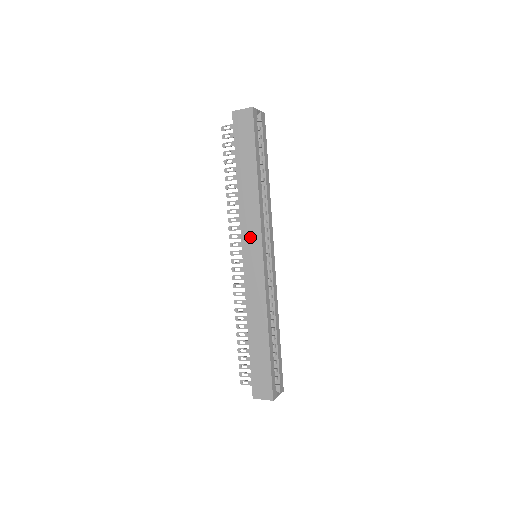
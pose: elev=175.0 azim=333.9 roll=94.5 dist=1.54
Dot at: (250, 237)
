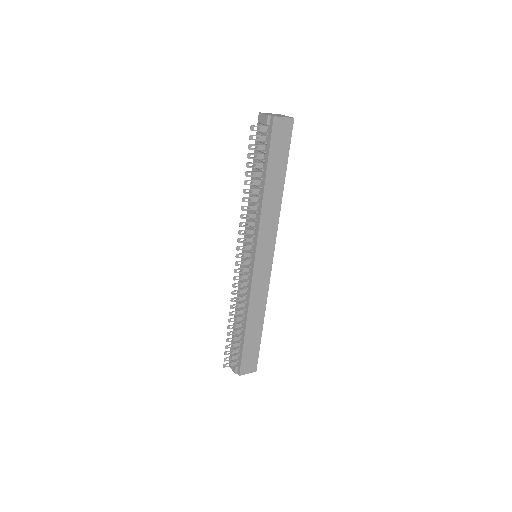
Dot at: (265, 243)
